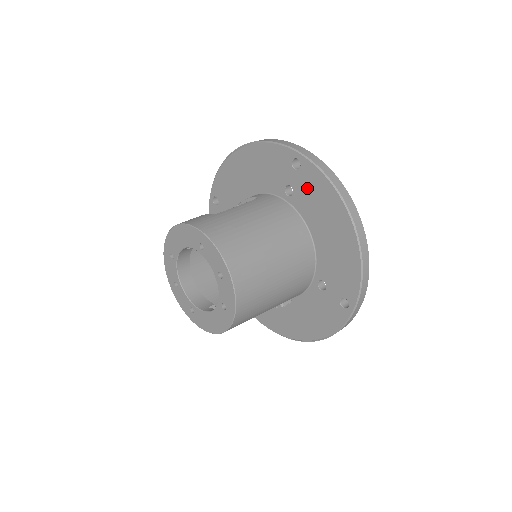
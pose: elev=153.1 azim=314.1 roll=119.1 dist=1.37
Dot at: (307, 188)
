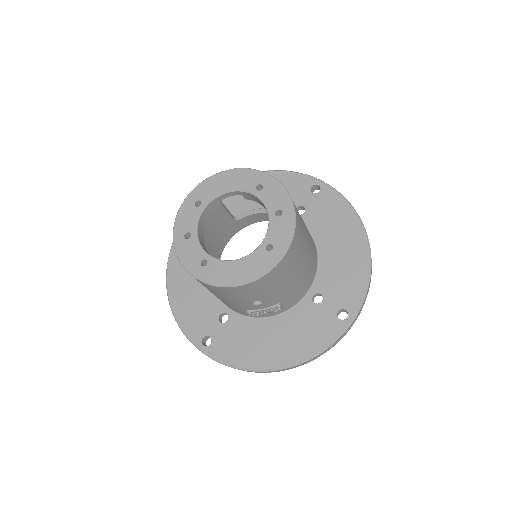
Dot at: (323, 208)
